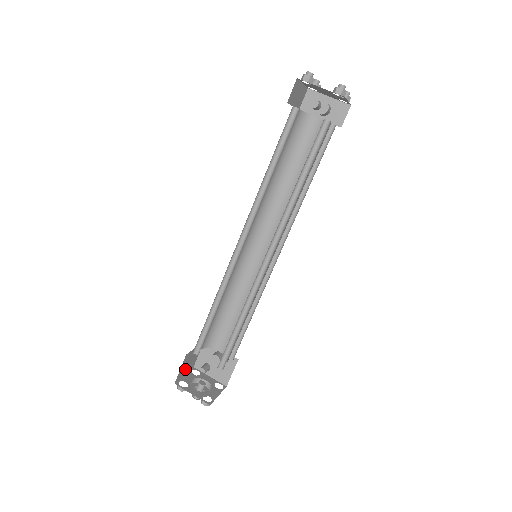
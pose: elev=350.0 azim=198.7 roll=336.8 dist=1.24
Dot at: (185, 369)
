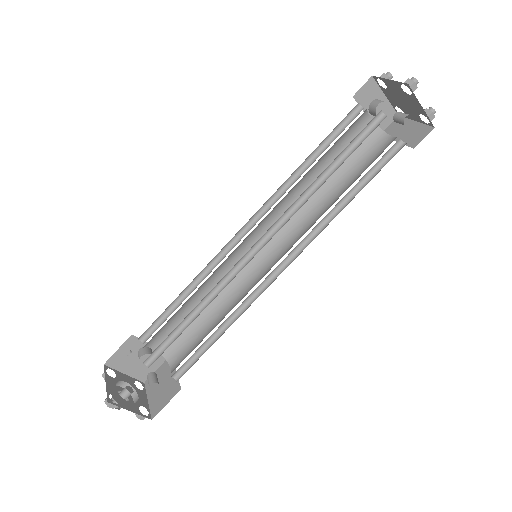
Dot at: occluded
